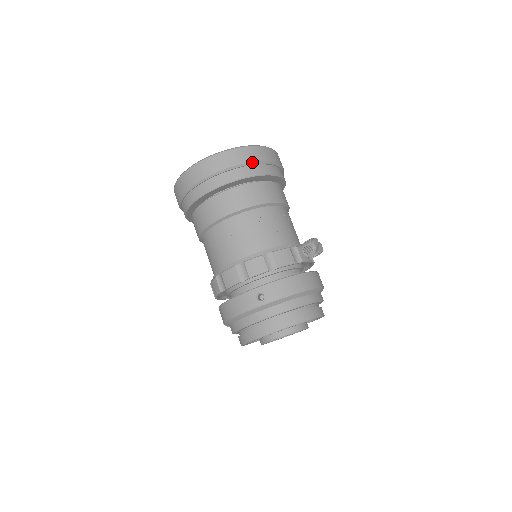
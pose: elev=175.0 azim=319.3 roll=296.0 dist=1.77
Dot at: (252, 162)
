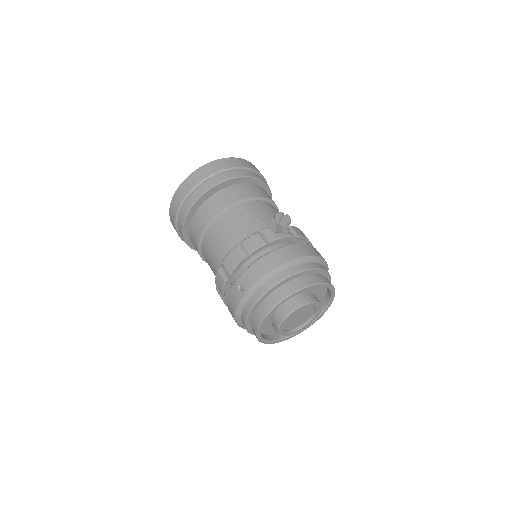
Dot at: (208, 176)
